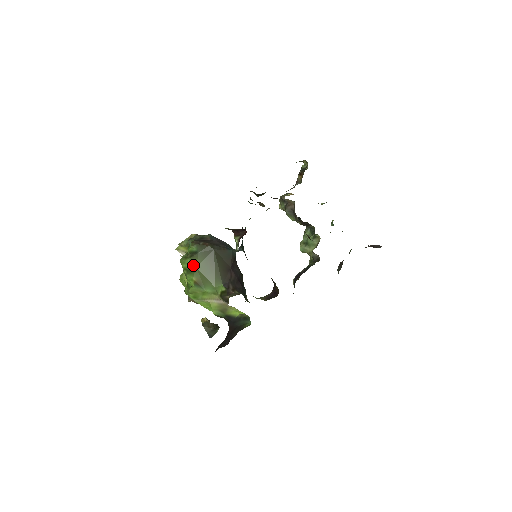
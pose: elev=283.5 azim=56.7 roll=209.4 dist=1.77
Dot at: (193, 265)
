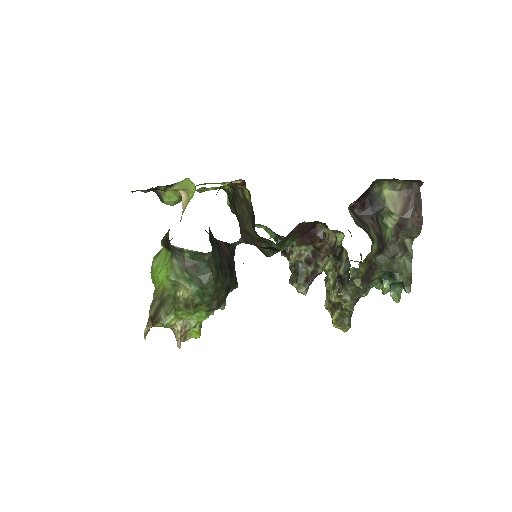
Dot at: occluded
